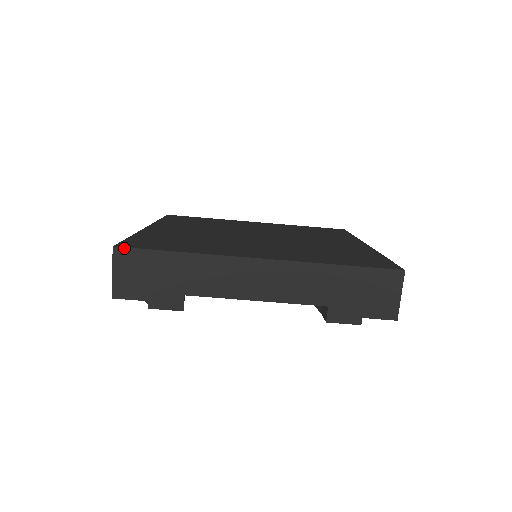
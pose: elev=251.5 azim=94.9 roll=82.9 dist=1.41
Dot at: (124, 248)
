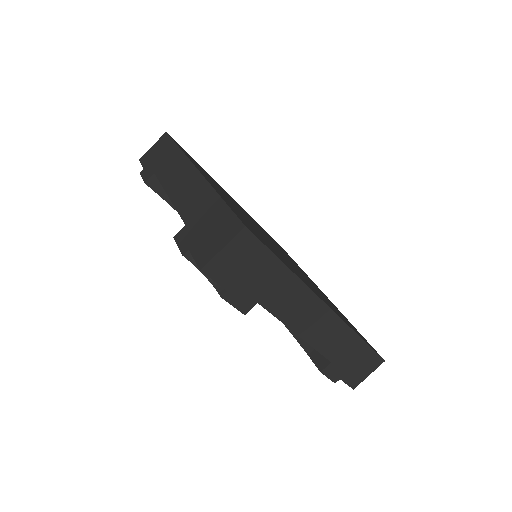
Dot at: (253, 234)
